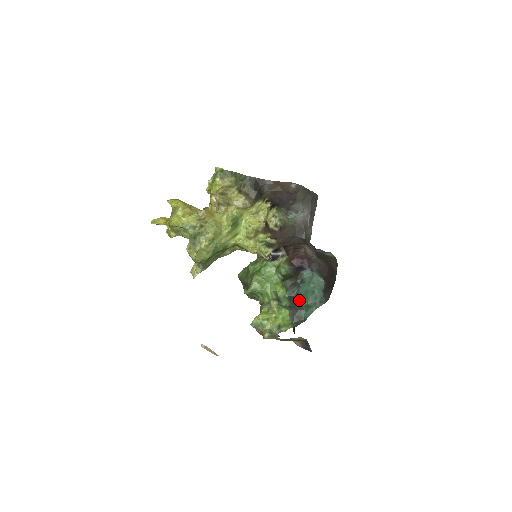
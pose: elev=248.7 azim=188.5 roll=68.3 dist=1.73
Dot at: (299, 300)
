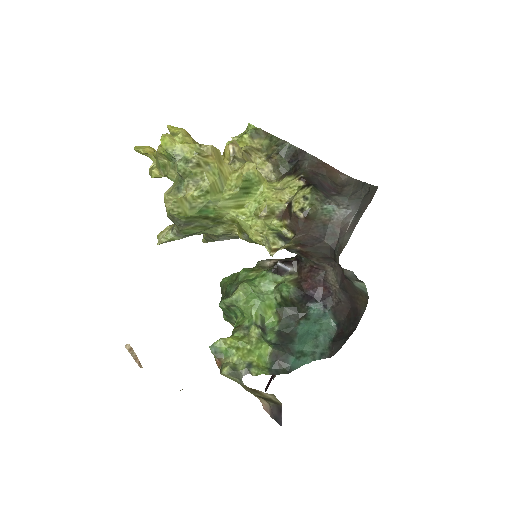
Dot at: (292, 340)
